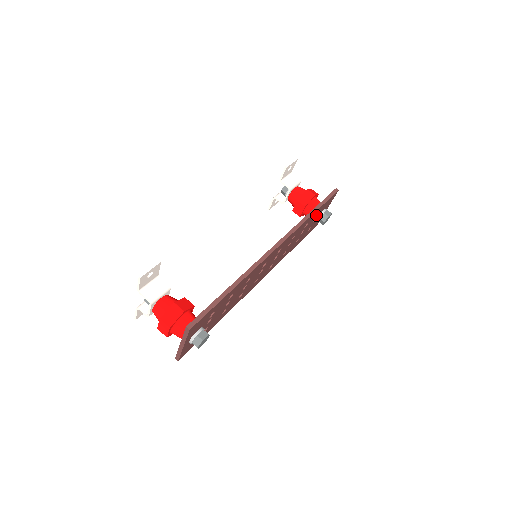
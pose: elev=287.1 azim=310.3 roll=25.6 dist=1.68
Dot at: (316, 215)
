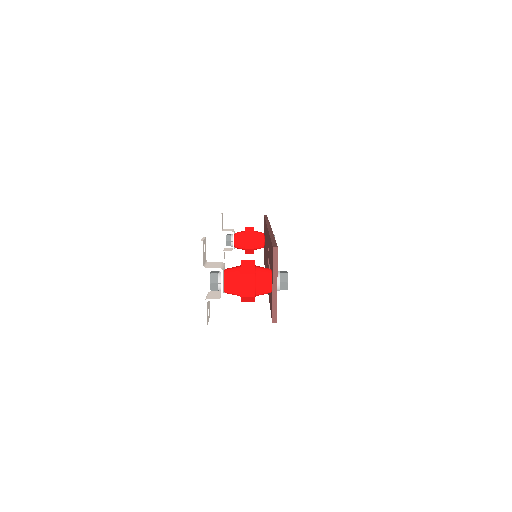
Dot at: occluded
